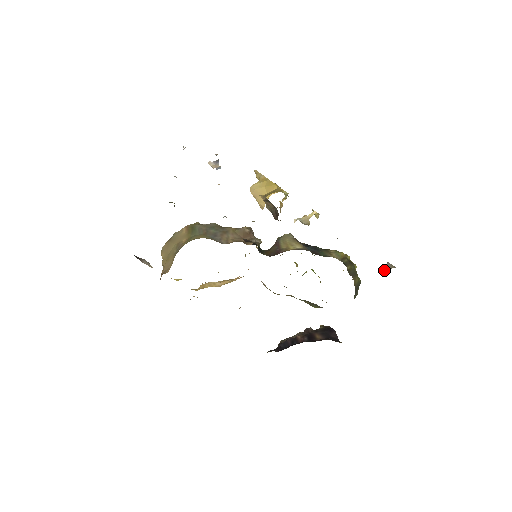
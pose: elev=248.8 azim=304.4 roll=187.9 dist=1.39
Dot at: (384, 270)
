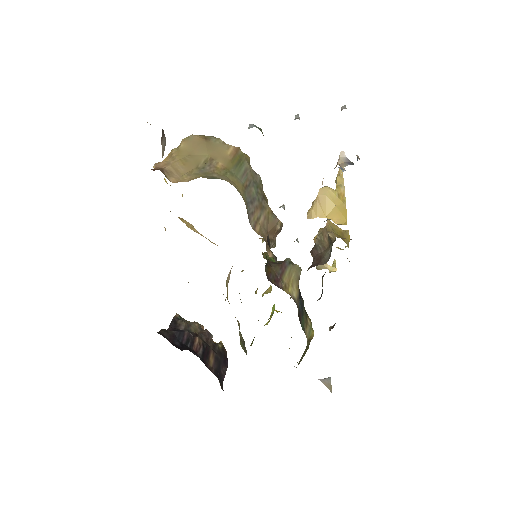
Dot at: occluded
